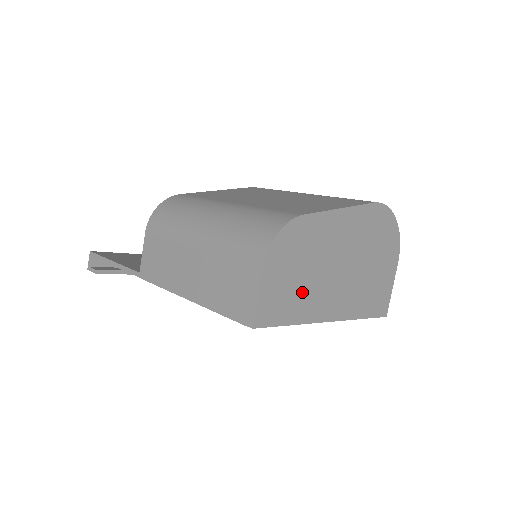
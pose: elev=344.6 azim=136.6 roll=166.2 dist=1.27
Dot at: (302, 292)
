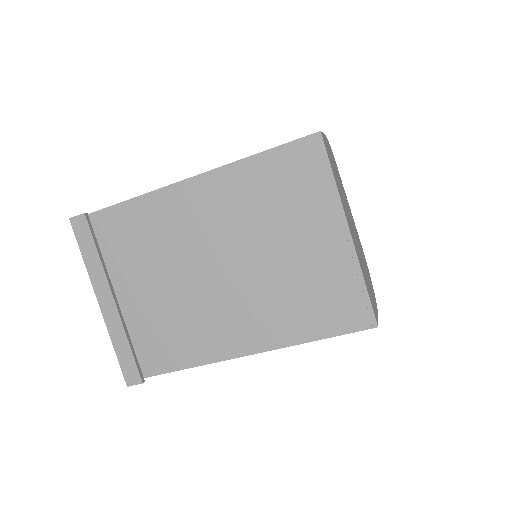
Dot at: (337, 182)
